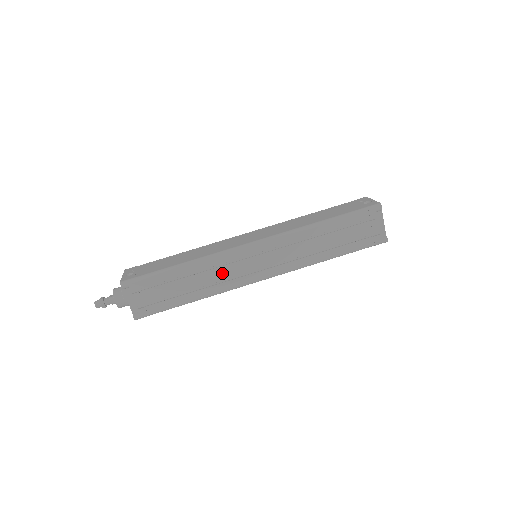
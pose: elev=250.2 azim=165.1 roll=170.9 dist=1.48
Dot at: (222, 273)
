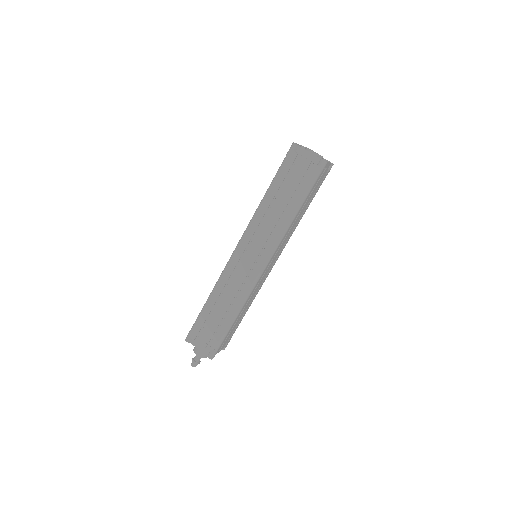
Dot at: (234, 286)
